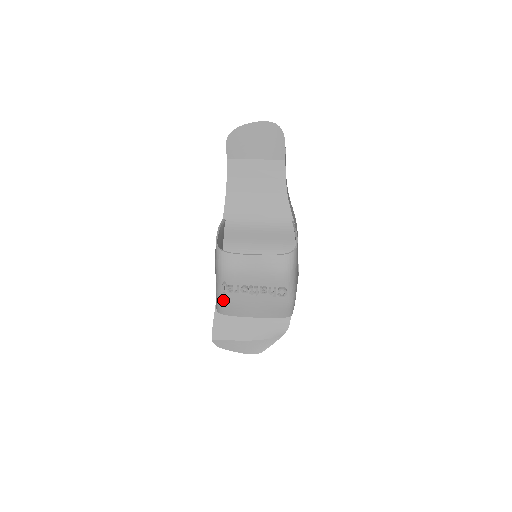
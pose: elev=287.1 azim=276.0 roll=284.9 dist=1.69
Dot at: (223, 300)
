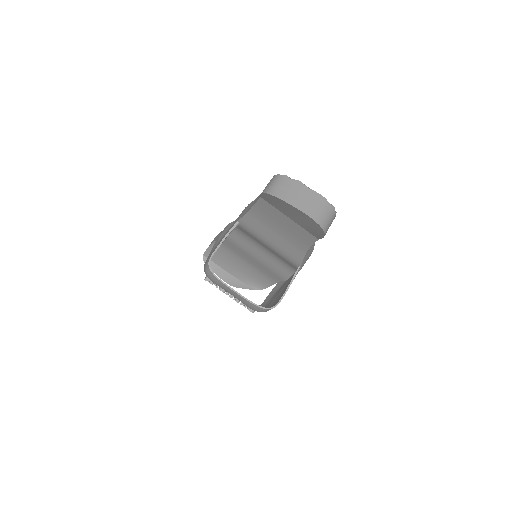
Dot at: occluded
